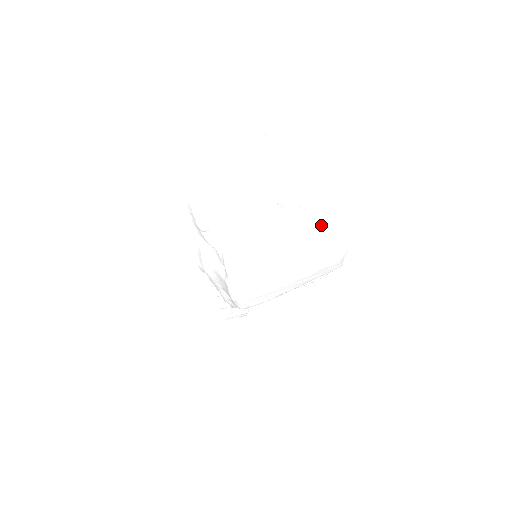
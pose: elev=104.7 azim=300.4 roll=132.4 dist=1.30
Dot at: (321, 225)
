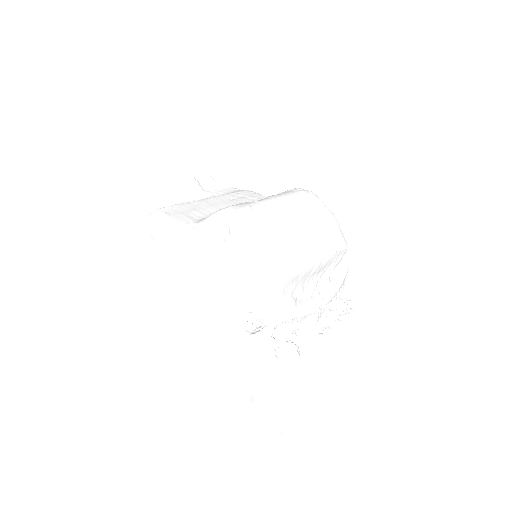
Dot at: (291, 191)
